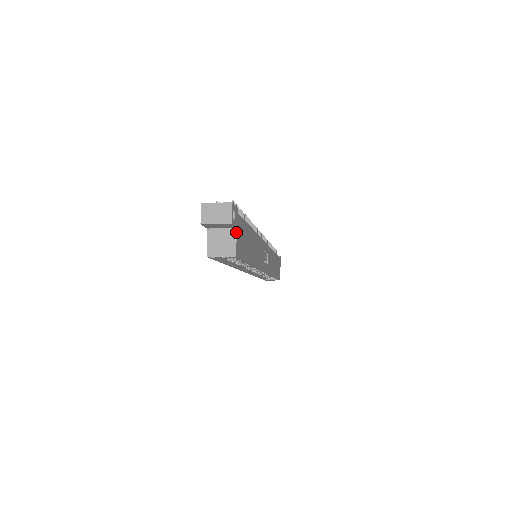
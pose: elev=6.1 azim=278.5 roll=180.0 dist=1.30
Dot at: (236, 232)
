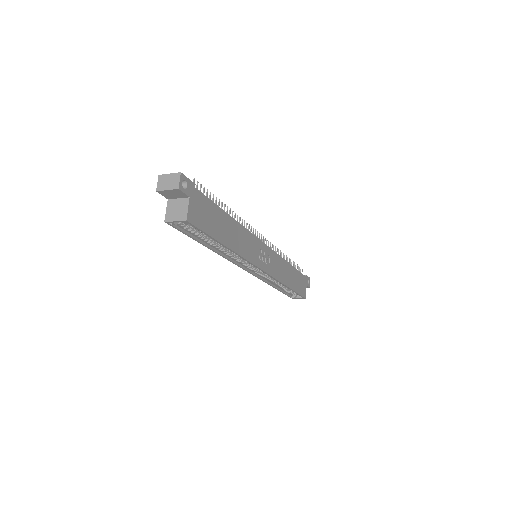
Dot at: (189, 201)
